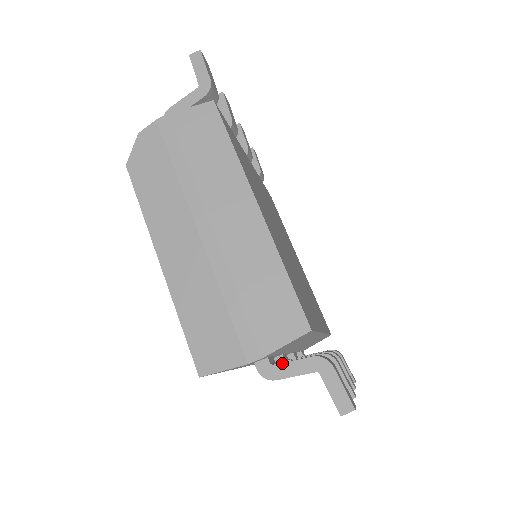
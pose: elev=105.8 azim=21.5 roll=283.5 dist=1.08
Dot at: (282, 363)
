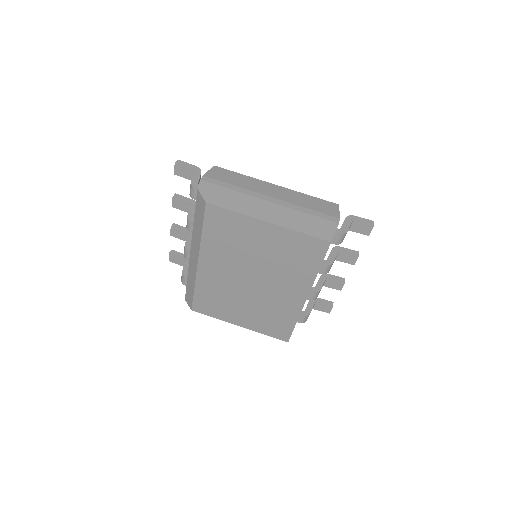
Dot at: (342, 226)
